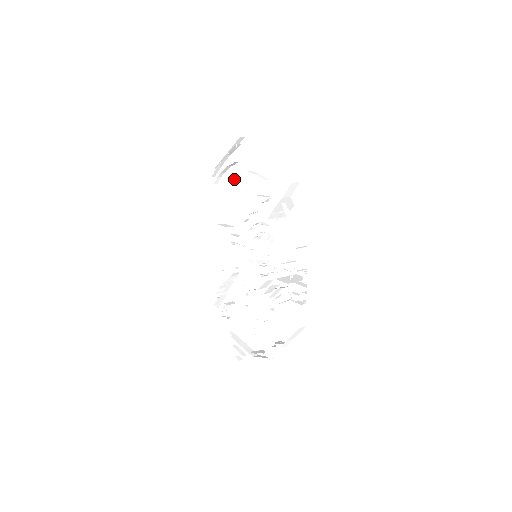
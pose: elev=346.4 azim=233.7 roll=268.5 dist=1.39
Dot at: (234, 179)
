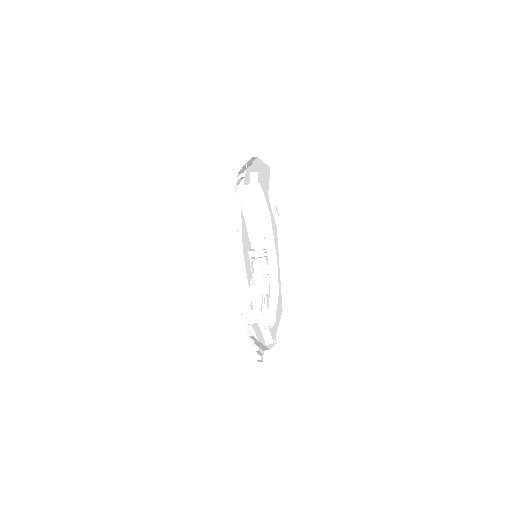
Dot at: occluded
